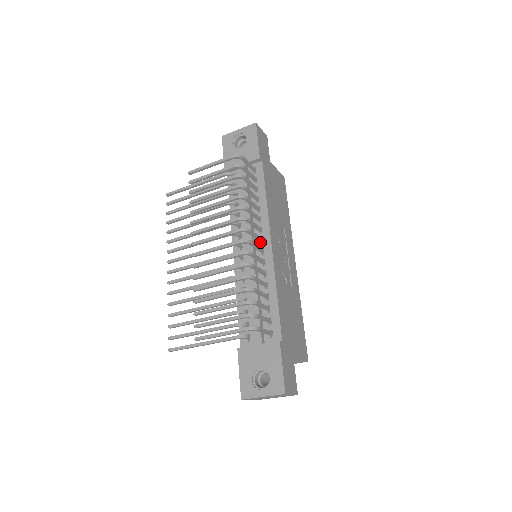
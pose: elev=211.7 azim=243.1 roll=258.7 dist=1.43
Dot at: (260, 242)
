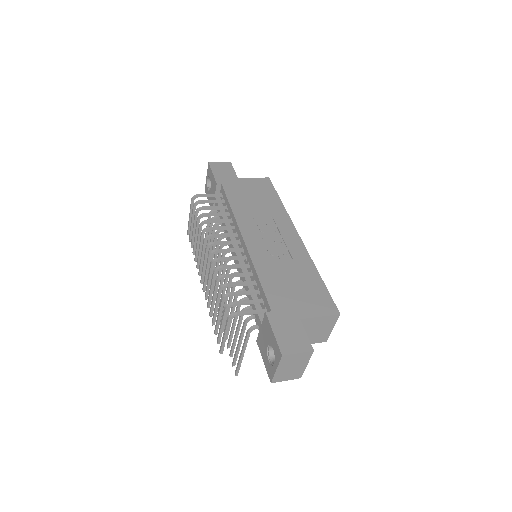
Dot at: (240, 244)
